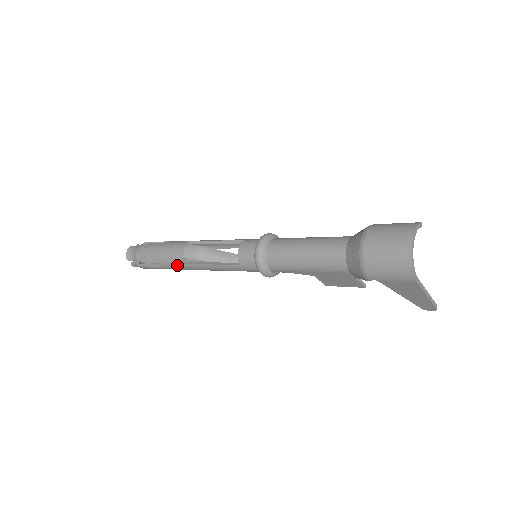
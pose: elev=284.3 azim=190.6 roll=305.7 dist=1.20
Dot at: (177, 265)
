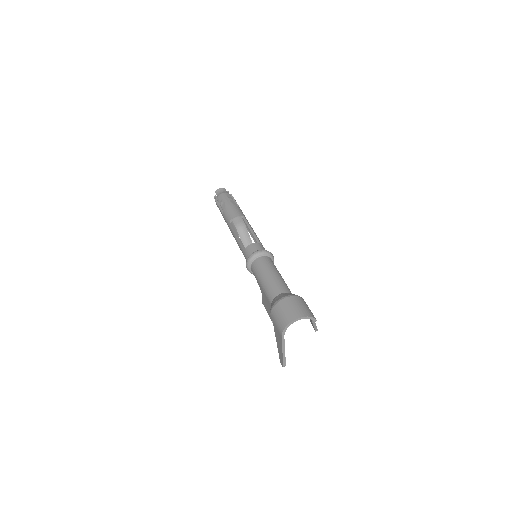
Dot at: (227, 219)
